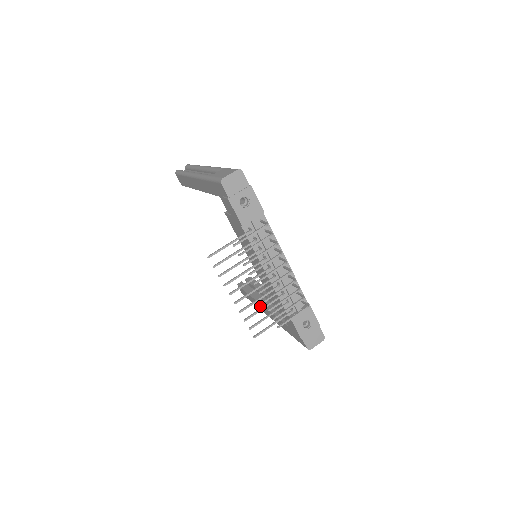
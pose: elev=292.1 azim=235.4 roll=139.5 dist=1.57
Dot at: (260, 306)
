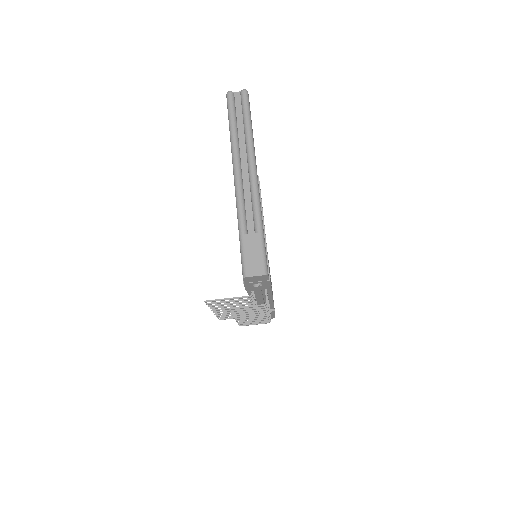
Dot at: occluded
